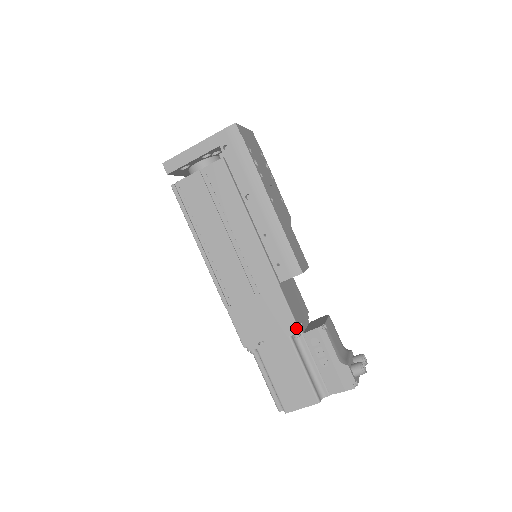
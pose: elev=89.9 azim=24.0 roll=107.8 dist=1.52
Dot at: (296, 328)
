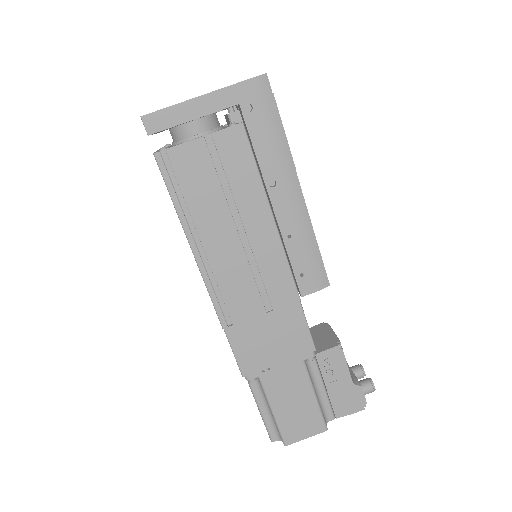
Dot at: (312, 350)
